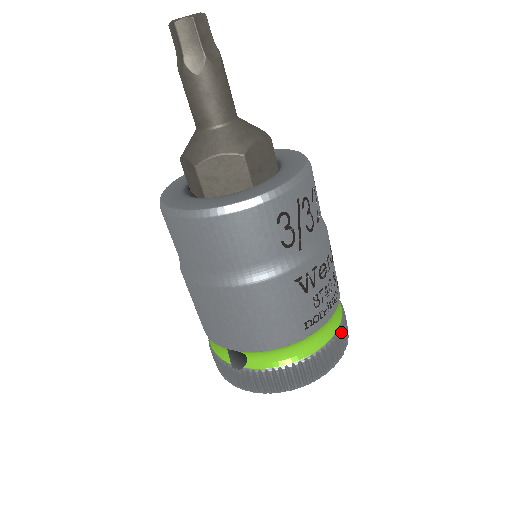
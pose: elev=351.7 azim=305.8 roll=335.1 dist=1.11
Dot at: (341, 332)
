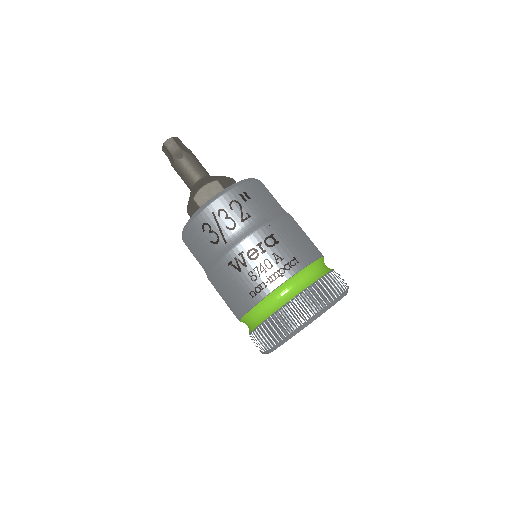
Dot at: (299, 301)
